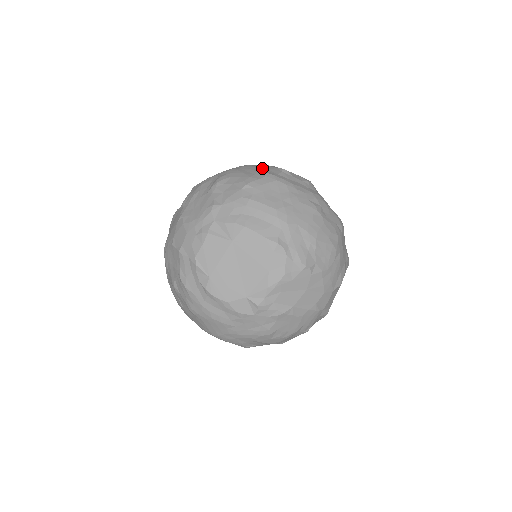
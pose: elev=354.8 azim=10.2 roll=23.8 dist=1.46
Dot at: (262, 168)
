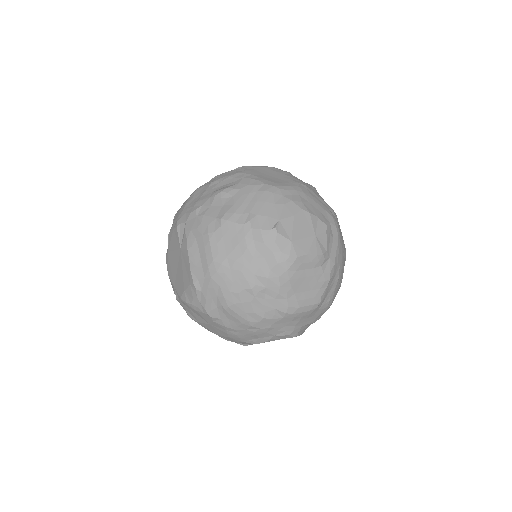
Dot at: (267, 209)
